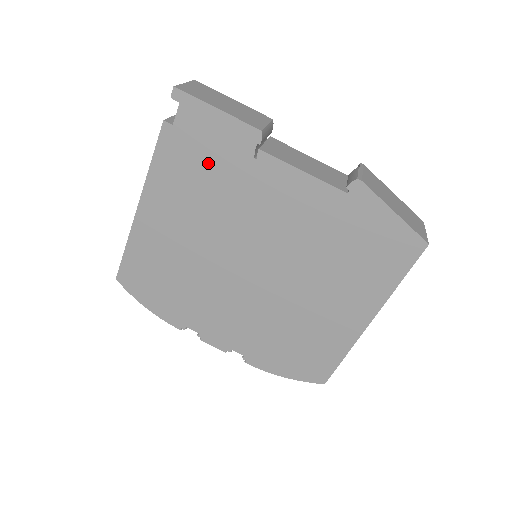
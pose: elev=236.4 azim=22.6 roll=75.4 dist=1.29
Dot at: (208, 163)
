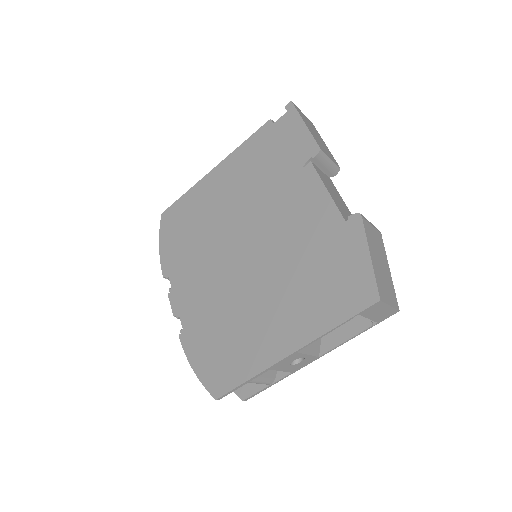
Dot at: (274, 157)
